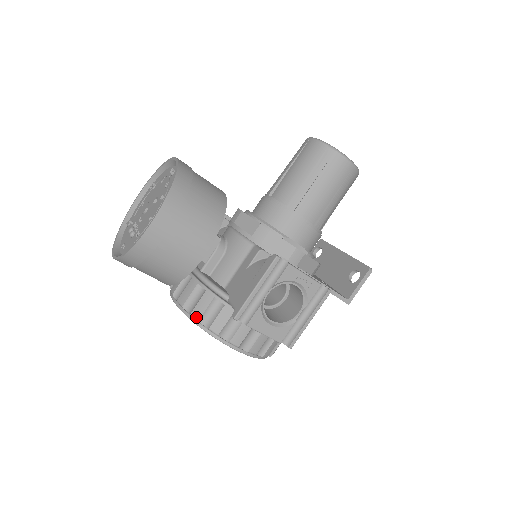
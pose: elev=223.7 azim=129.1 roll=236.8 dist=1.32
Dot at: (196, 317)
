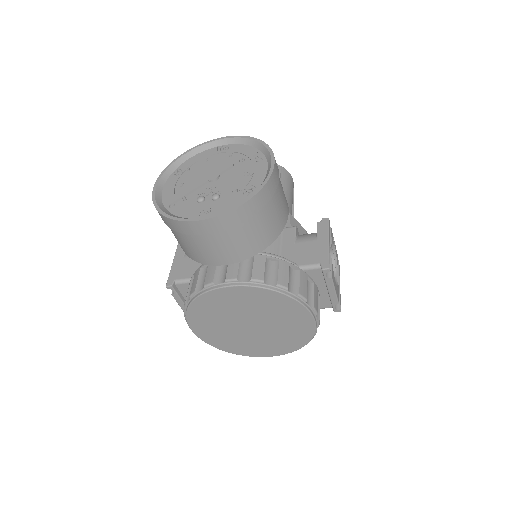
Dot at: (285, 285)
